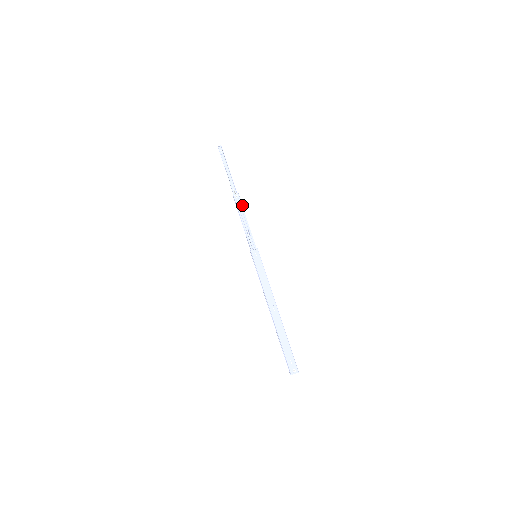
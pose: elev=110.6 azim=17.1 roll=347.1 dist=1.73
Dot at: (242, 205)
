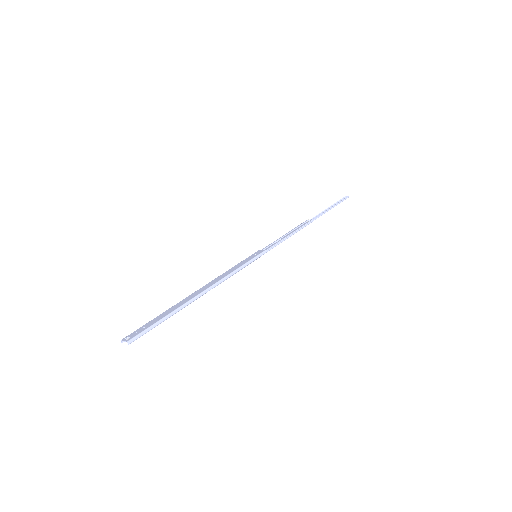
Dot at: (303, 226)
